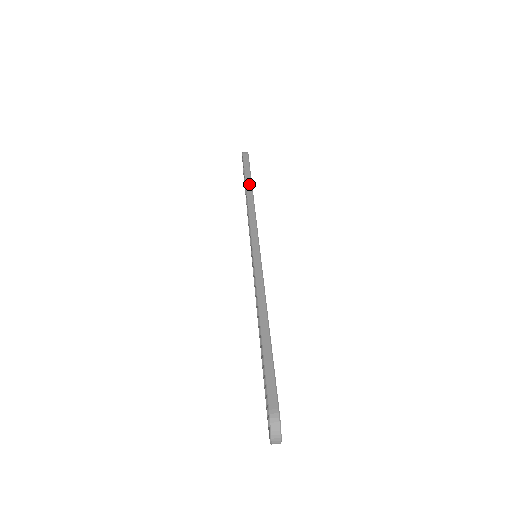
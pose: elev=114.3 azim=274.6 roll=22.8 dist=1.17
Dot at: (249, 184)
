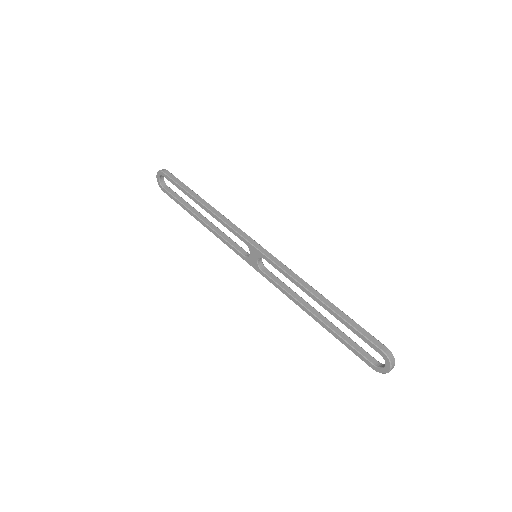
Dot at: (199, 198)
